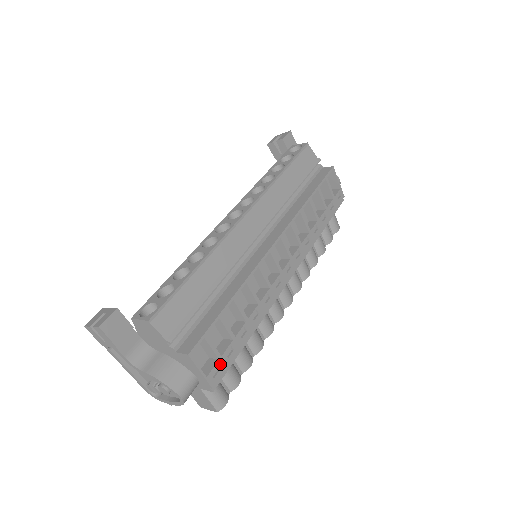
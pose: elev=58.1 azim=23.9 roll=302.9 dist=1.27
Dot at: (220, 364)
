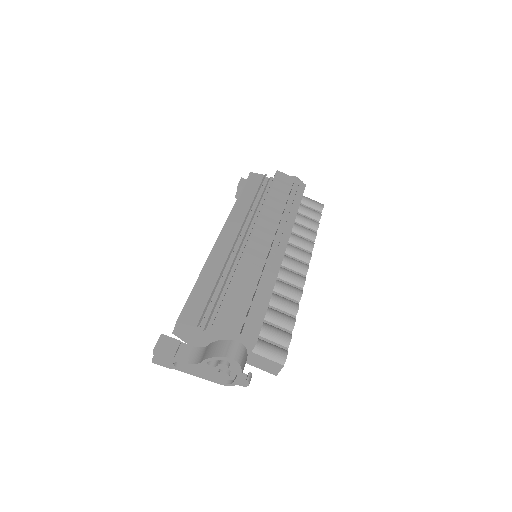
Dot at: (249, 322)
